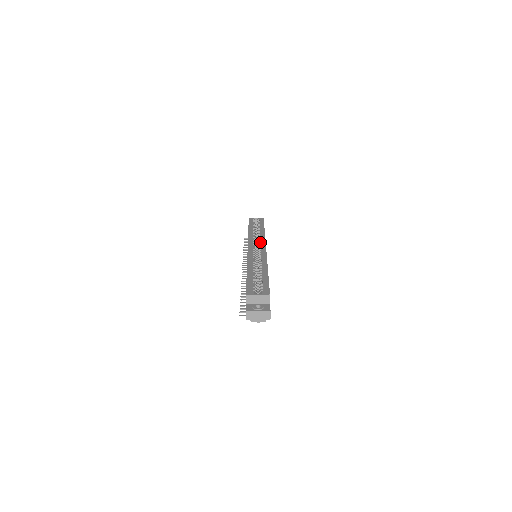
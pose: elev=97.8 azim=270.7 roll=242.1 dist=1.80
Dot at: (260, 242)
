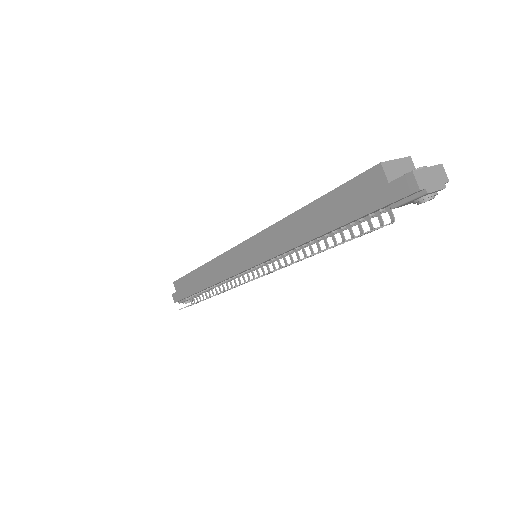
Dot at: occluded
